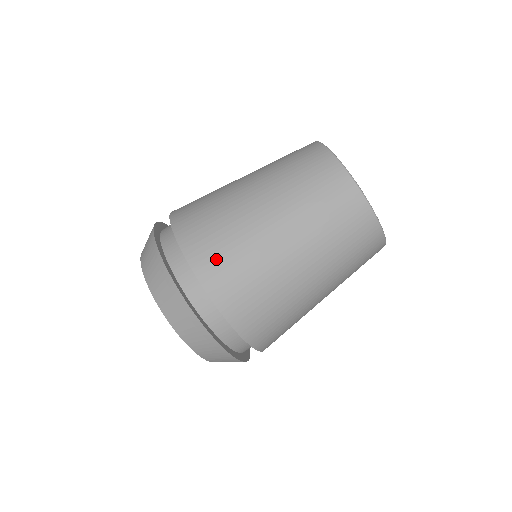
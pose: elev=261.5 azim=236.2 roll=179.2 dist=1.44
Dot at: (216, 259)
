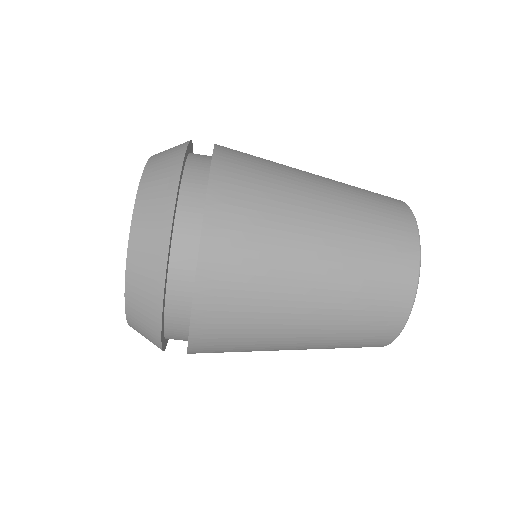
Dot at: (228, 289)
